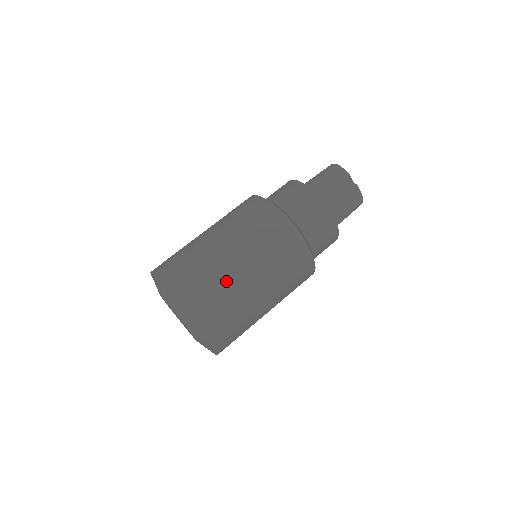
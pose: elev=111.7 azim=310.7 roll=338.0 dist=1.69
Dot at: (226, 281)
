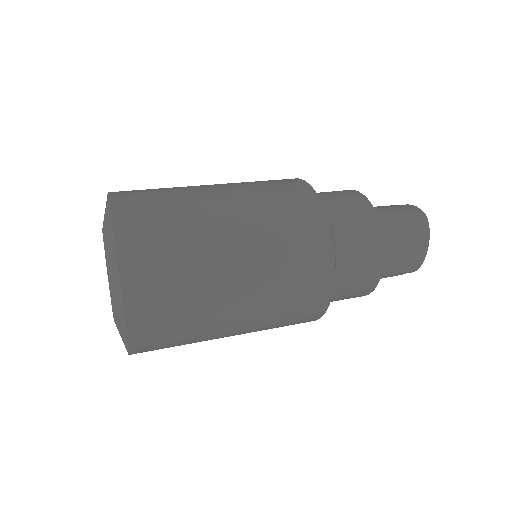
Dot at: occluded
